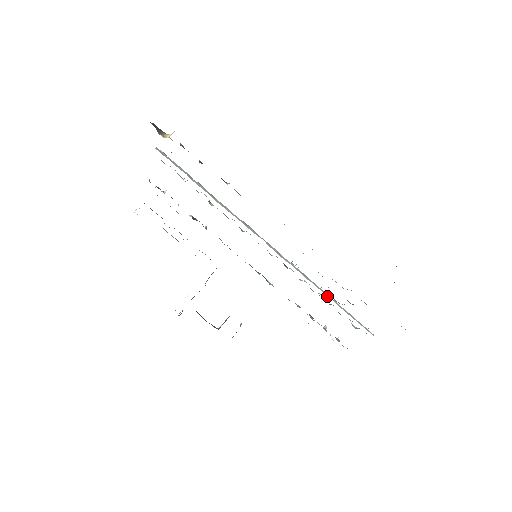
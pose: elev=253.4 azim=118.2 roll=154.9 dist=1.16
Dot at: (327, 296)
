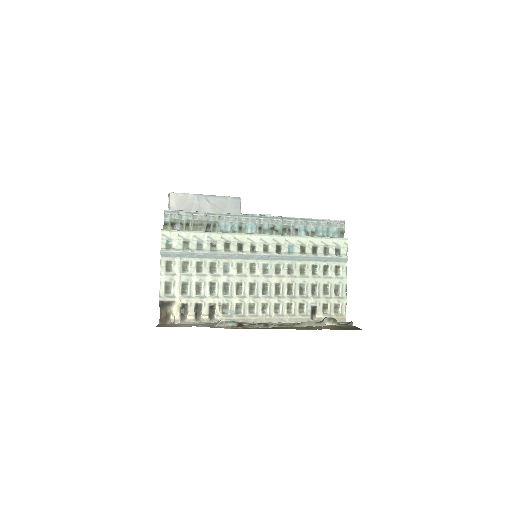
Dot at: (309, 261)
